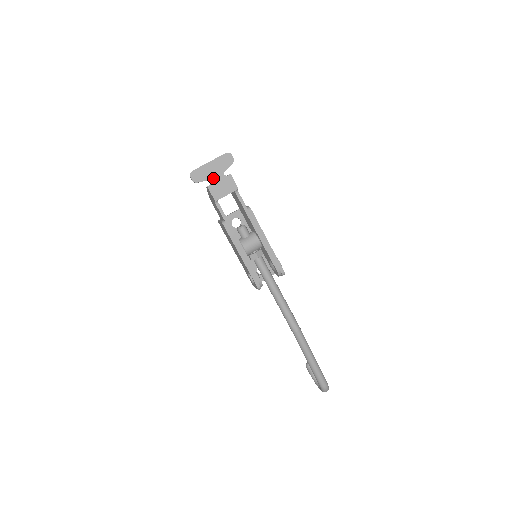
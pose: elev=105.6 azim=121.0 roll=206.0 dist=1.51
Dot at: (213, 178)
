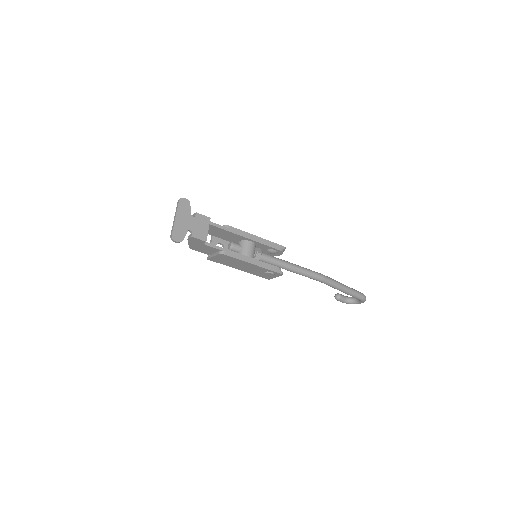
Dot at: (189, 227)
